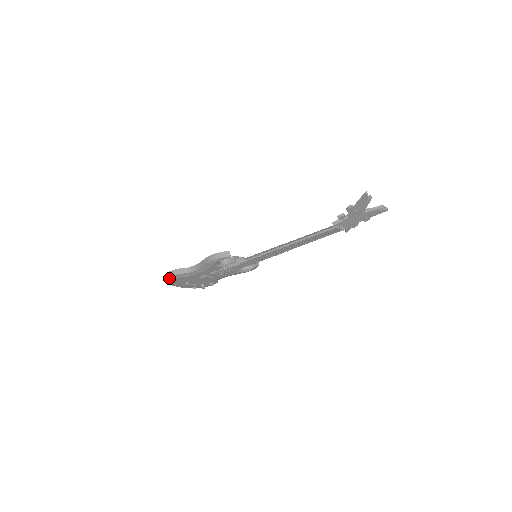
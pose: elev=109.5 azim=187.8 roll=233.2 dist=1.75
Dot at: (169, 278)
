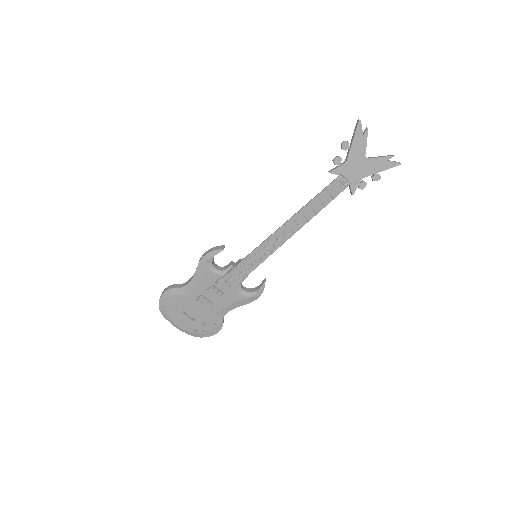
Dot at: (162, 298)
